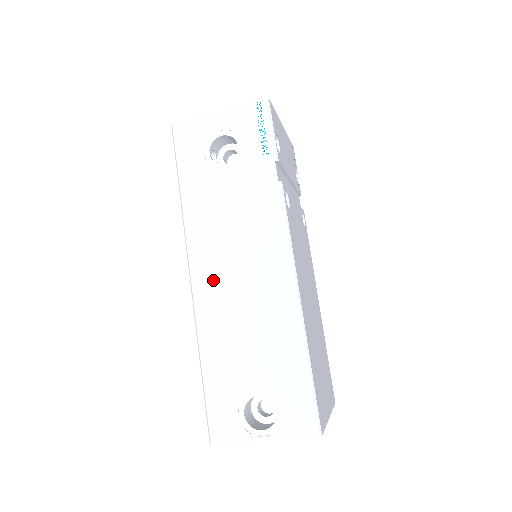
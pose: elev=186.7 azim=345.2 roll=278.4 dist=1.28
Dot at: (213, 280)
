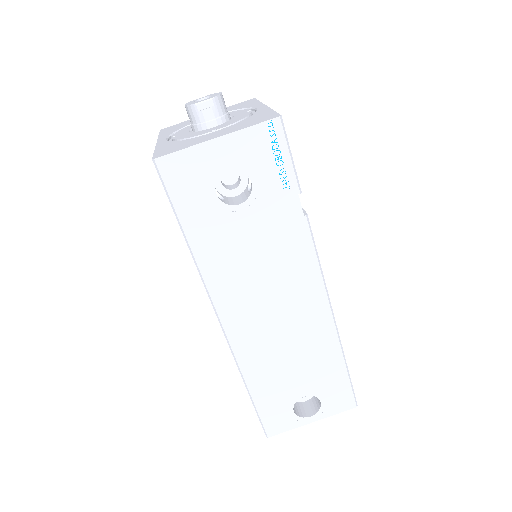
Dot at: (247, 322)
